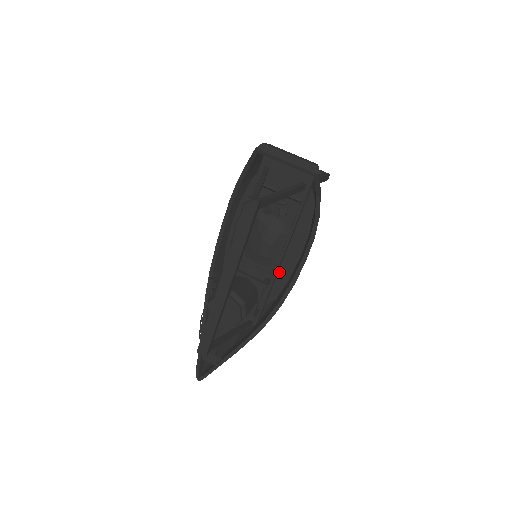
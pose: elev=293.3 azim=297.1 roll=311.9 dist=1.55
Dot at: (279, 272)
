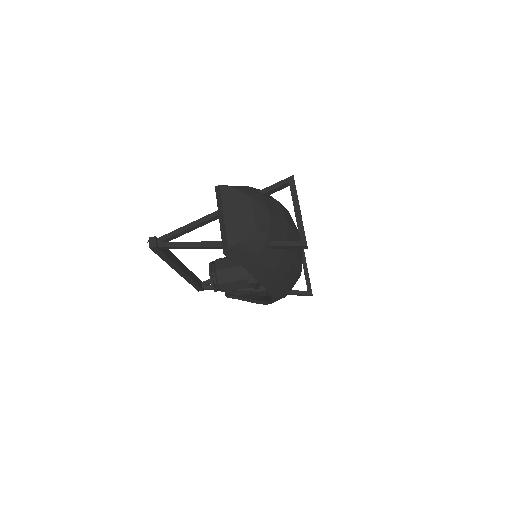
Dot at: occluded
